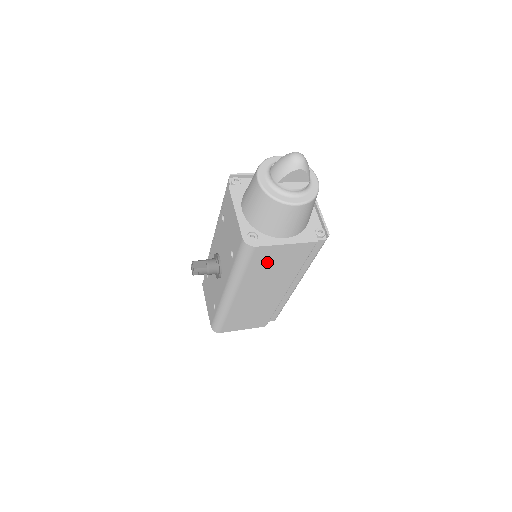
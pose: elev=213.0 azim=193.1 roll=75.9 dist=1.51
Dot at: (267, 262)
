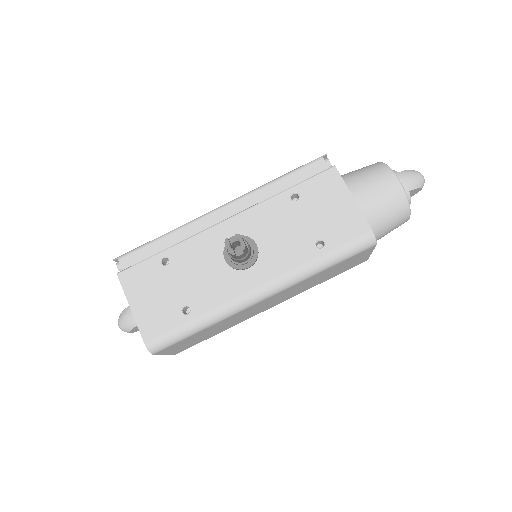
Dot at: (341, 266)
